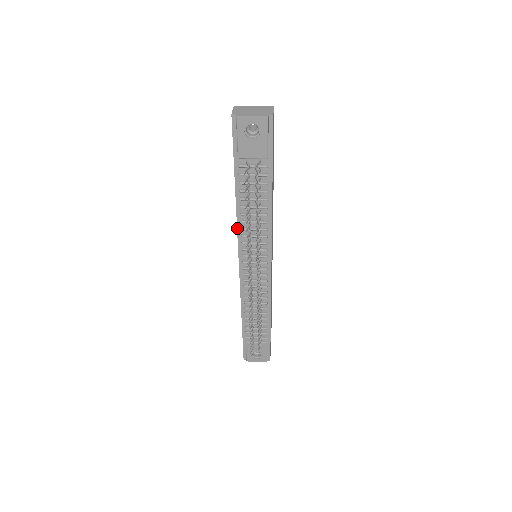
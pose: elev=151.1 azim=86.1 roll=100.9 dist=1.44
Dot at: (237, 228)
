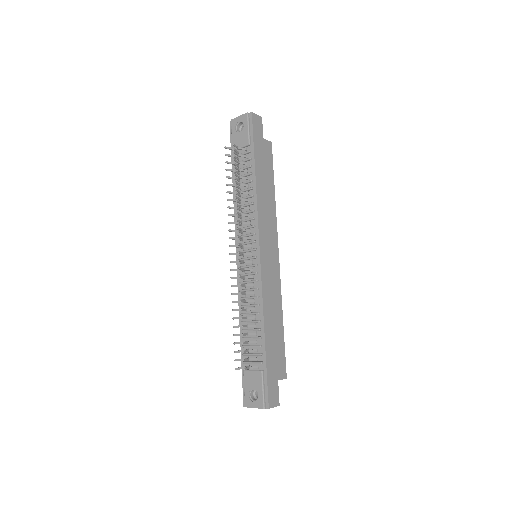
Dot at: (234, 217)
